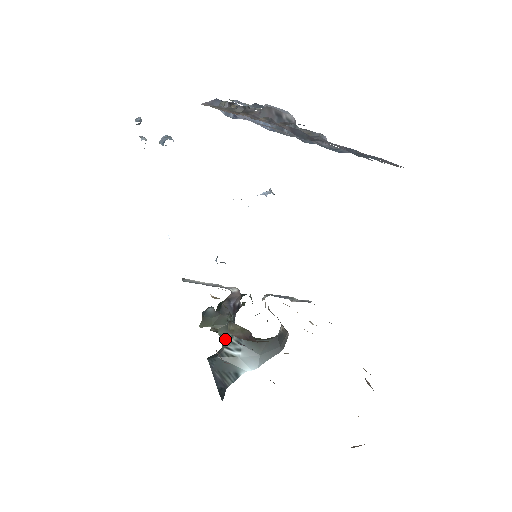
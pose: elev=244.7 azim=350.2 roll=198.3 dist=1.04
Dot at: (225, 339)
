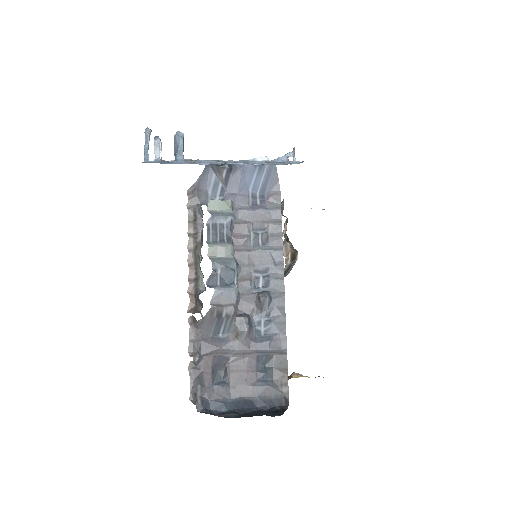
Dot at: occluded
